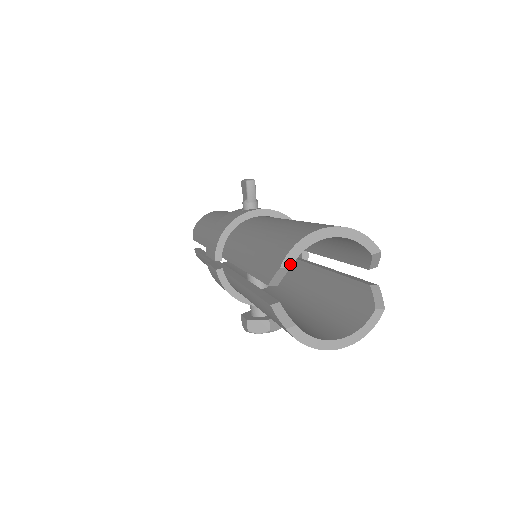
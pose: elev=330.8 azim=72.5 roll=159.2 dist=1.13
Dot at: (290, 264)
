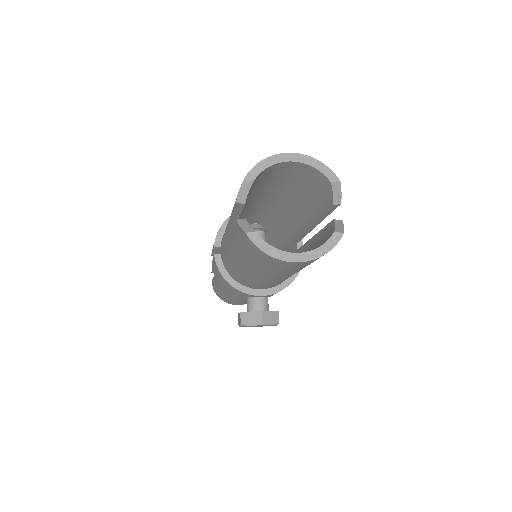
Dot at: (253, 177)
